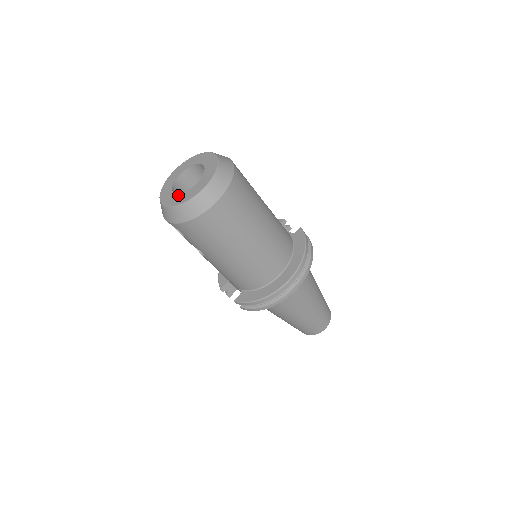
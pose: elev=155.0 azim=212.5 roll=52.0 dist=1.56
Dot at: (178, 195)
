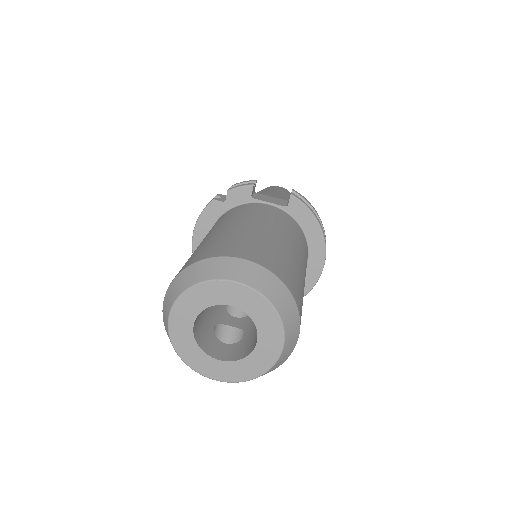
Dot at: (234, 364)
